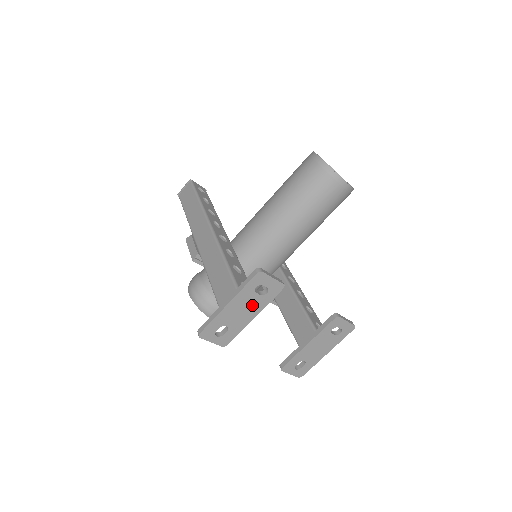
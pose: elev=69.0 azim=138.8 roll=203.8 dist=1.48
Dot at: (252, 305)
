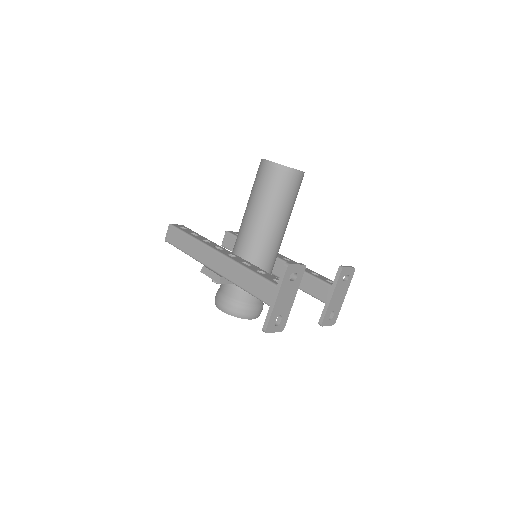
Dot at: (291, 291)
